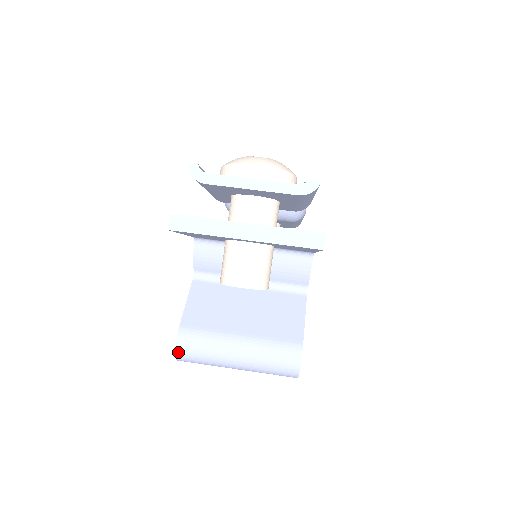
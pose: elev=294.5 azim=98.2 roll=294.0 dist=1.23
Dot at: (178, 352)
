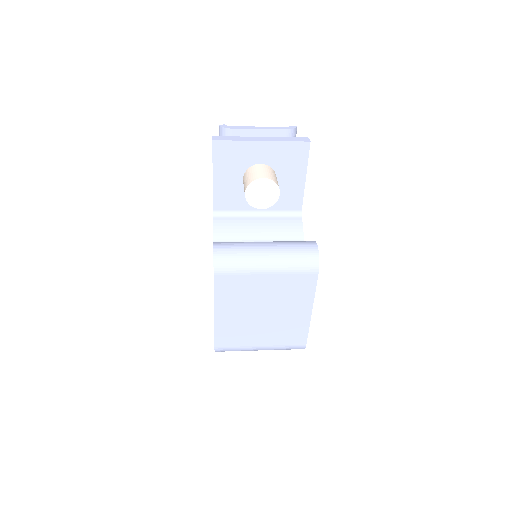
Dot at: (216, 253)
